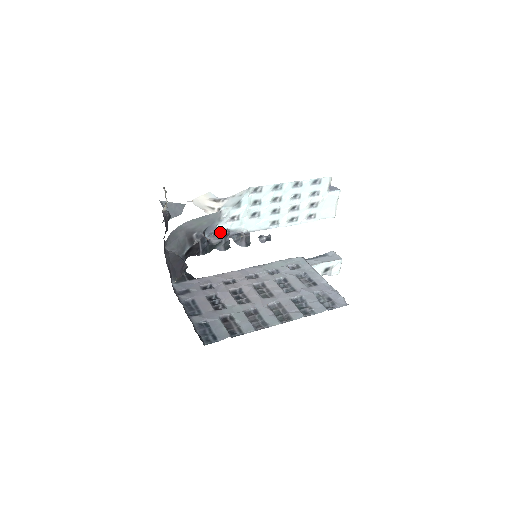
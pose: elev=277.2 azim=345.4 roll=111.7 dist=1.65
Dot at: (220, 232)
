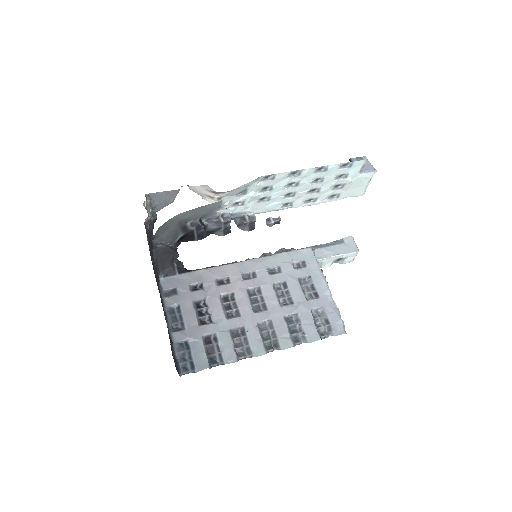
Dot at: (220, 218)
